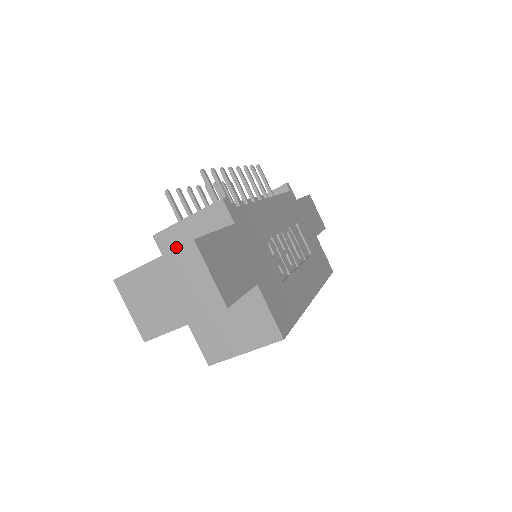
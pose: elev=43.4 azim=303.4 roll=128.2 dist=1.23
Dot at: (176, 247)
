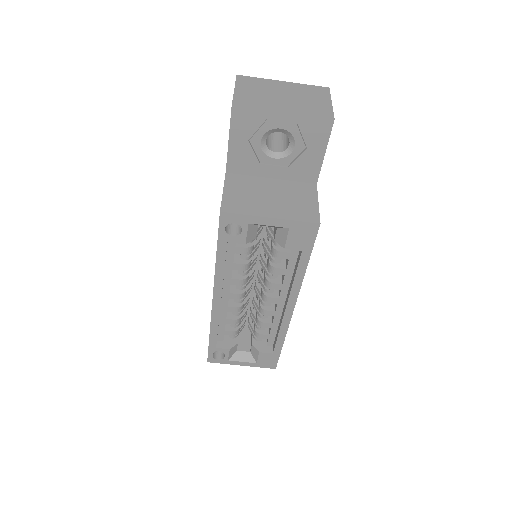
Dot at: occluded
